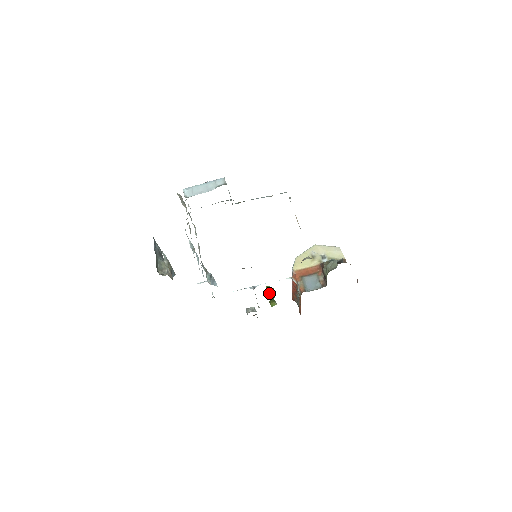
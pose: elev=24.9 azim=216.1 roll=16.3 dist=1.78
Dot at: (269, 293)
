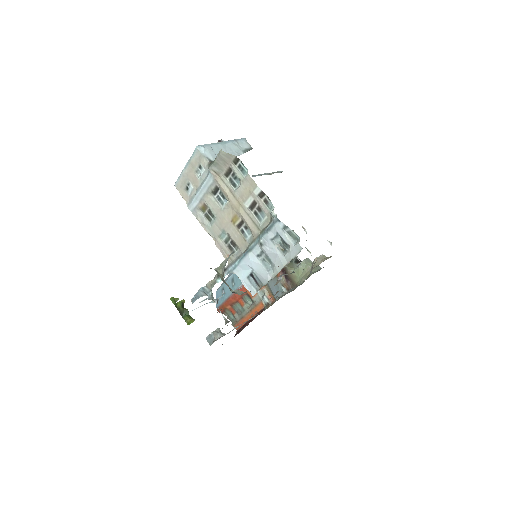
Dot at: (180, 307)
